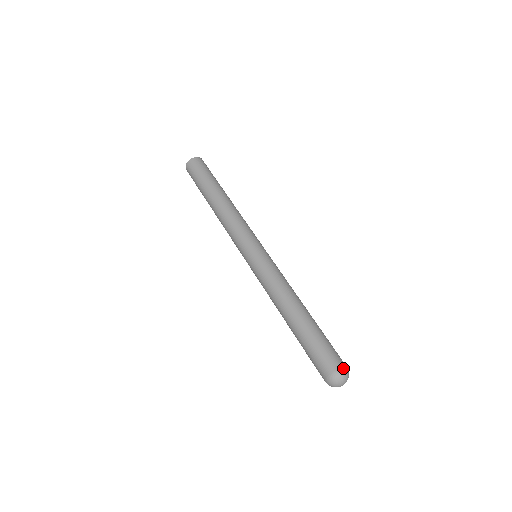
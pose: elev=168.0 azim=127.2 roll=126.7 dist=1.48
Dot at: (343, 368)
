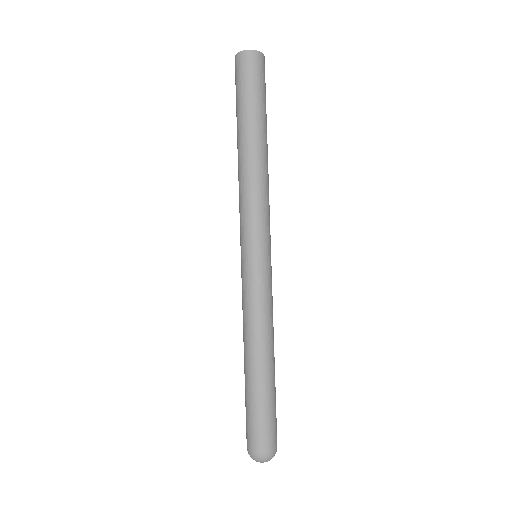
Dot at: (267, 454)
